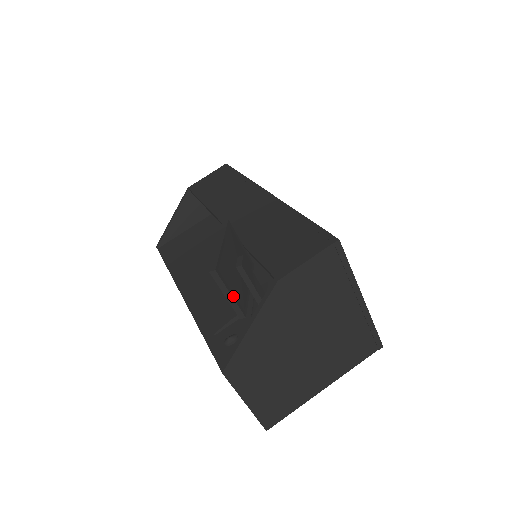
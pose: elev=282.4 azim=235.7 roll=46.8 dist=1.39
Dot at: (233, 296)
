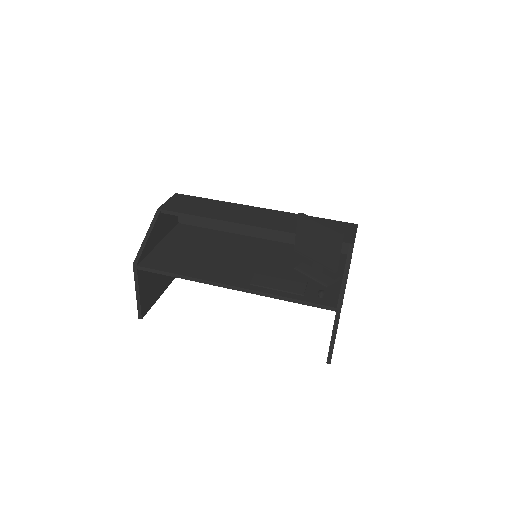
Dot at: (339, 255)
